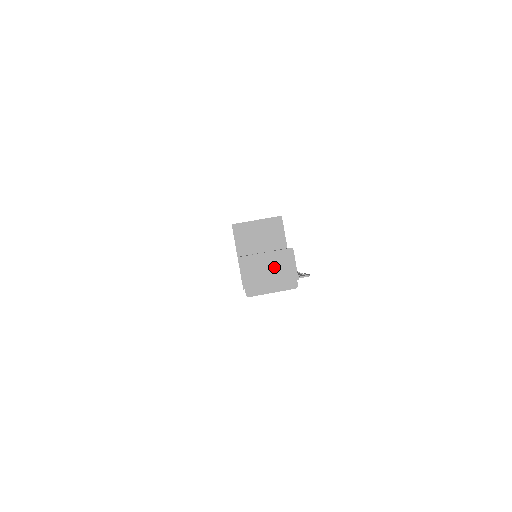
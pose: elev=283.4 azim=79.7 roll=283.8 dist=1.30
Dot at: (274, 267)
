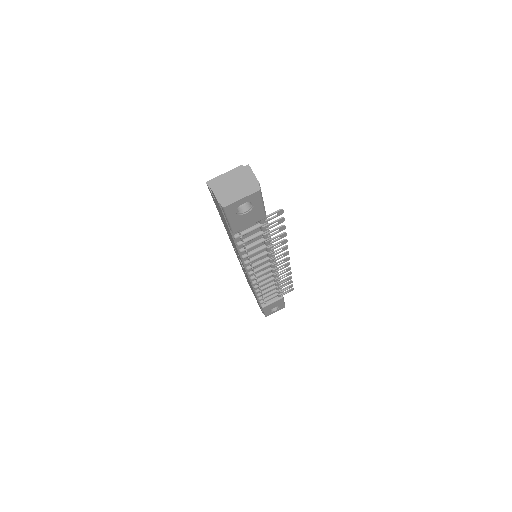
Dot at: (238, 181)
